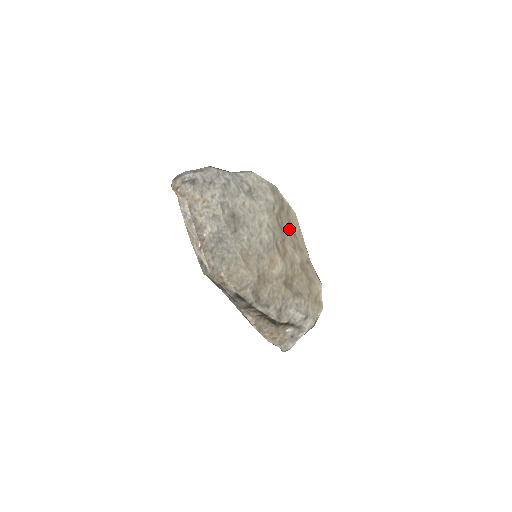
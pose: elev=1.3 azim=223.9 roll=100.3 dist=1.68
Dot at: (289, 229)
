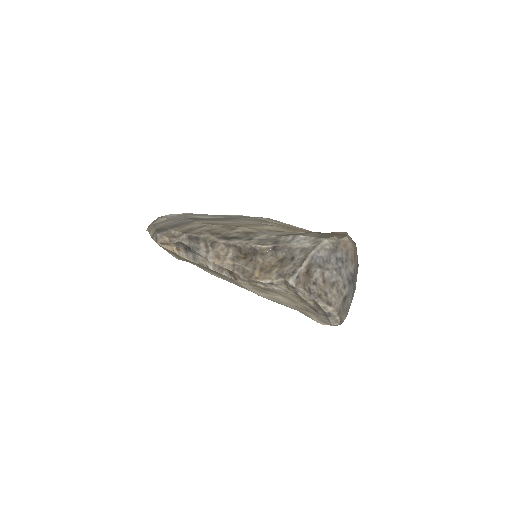
Dot at: occluded
